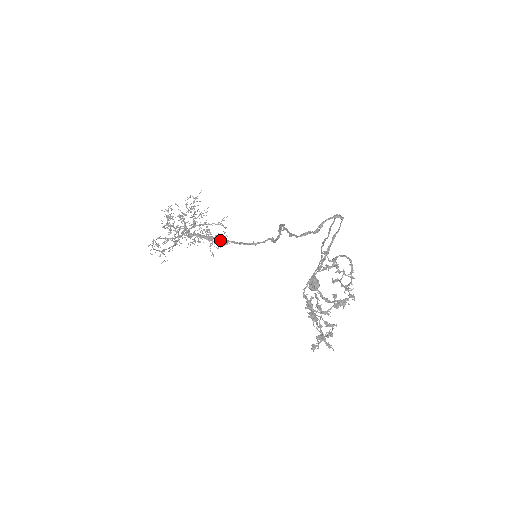
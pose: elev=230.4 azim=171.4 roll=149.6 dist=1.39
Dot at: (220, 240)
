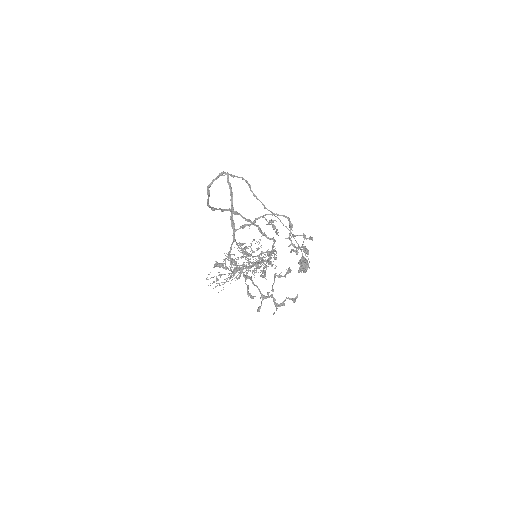
Dot at: (261, 262)
